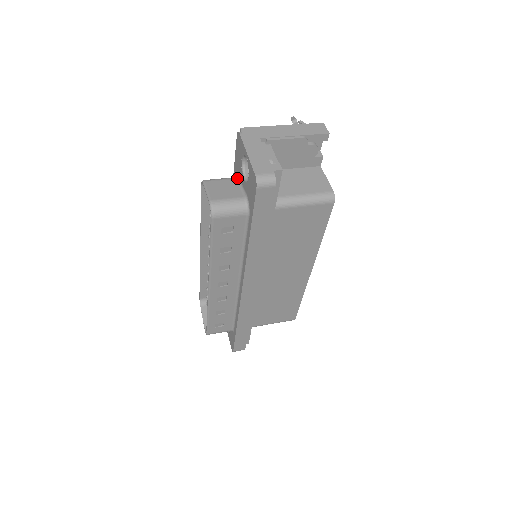
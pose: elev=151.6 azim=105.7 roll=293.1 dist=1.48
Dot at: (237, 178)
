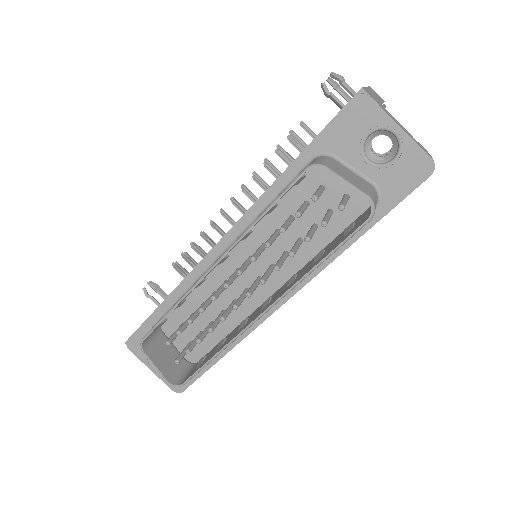
Dot at: (334, 158)
